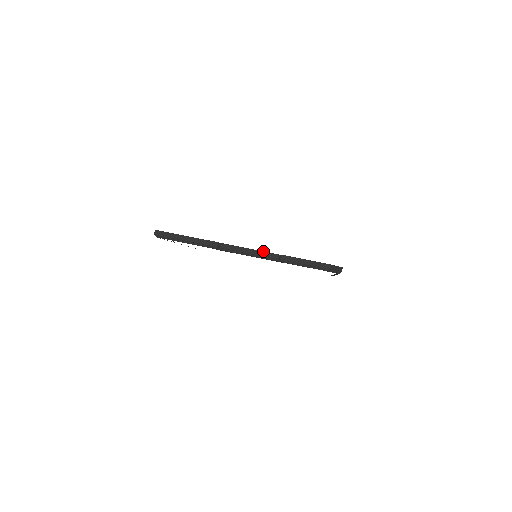
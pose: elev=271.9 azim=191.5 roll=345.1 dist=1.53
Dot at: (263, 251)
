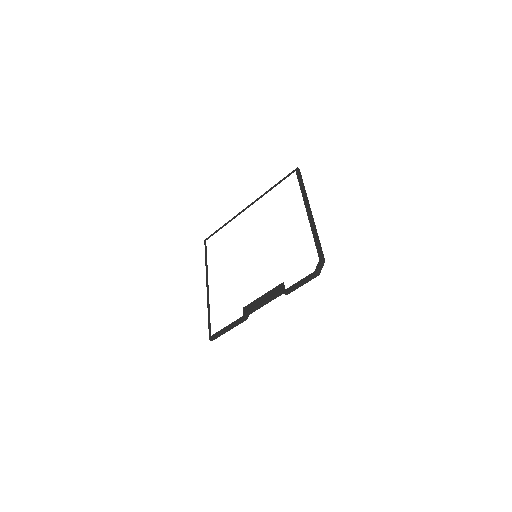
Dot at: (271, 298)
